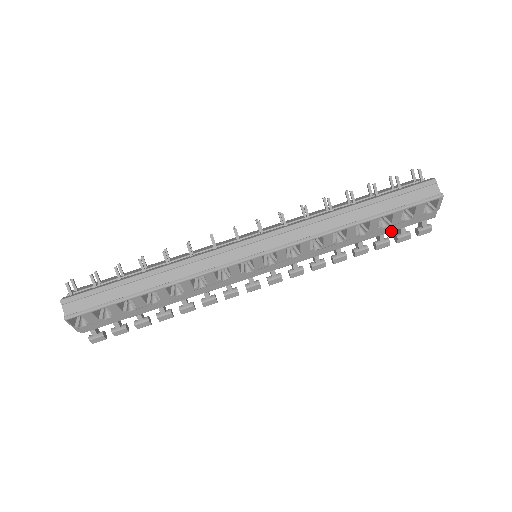
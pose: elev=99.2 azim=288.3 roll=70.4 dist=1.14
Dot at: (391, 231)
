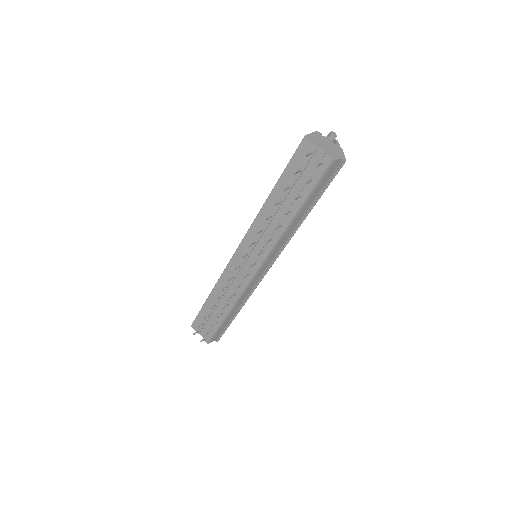
Dot at: occluded
